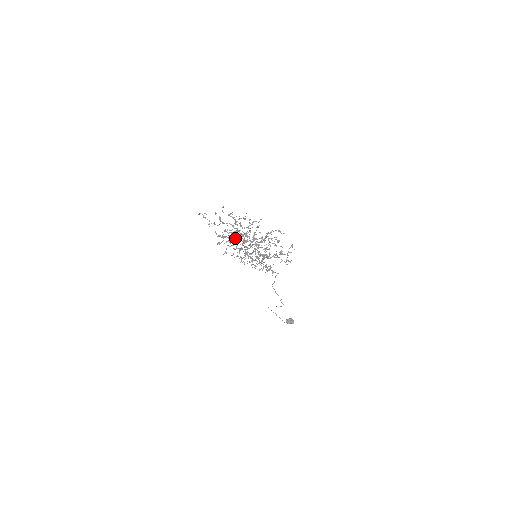
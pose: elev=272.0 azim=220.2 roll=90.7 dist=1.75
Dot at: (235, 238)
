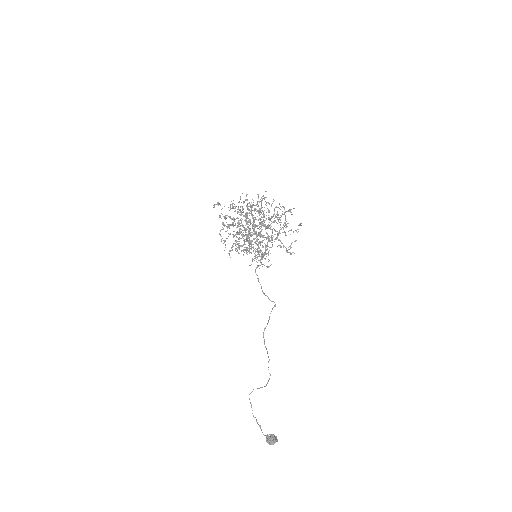
Dot at: (240, 219)
